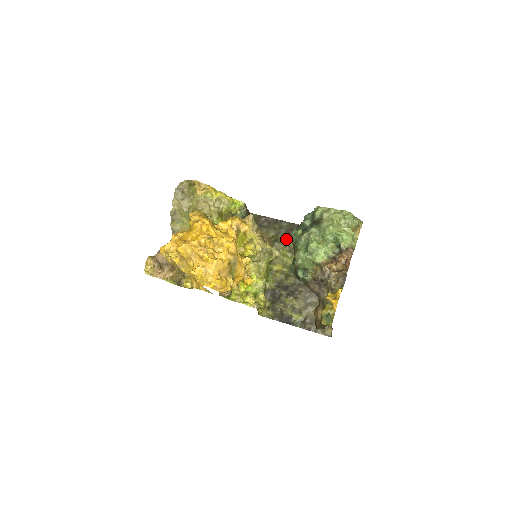
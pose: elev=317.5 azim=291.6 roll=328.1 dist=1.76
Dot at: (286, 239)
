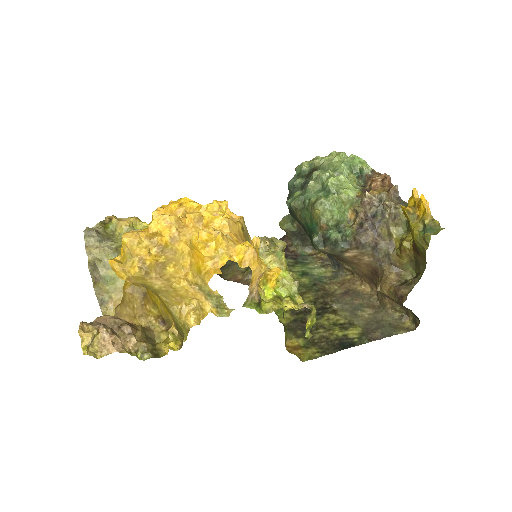
Dot at: occluded
